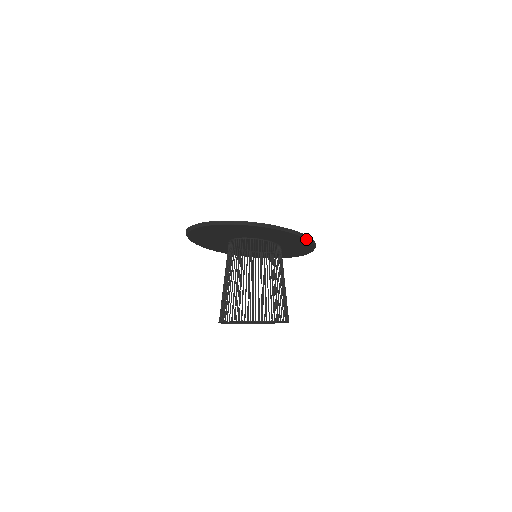
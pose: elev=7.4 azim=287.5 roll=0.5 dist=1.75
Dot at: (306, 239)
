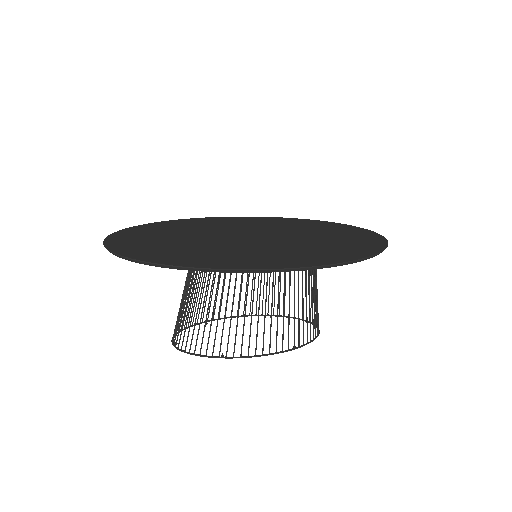
Dot at: (259, 271)
